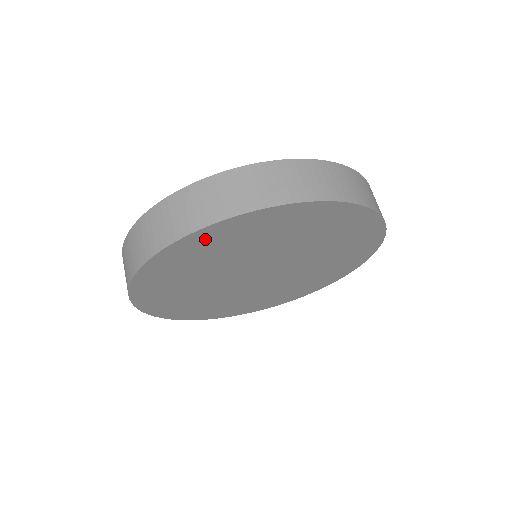
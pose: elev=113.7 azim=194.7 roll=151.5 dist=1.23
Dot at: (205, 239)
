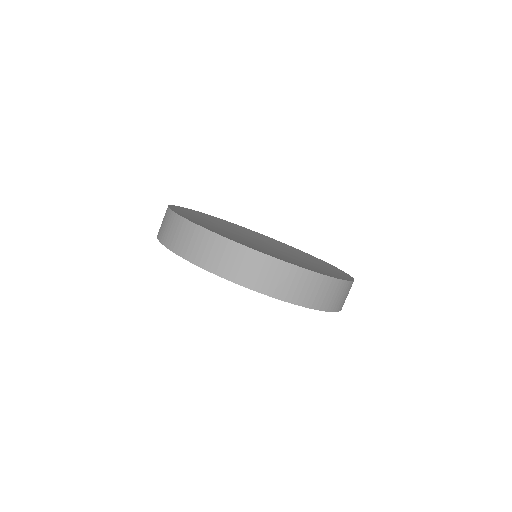
Dot at: occluded
